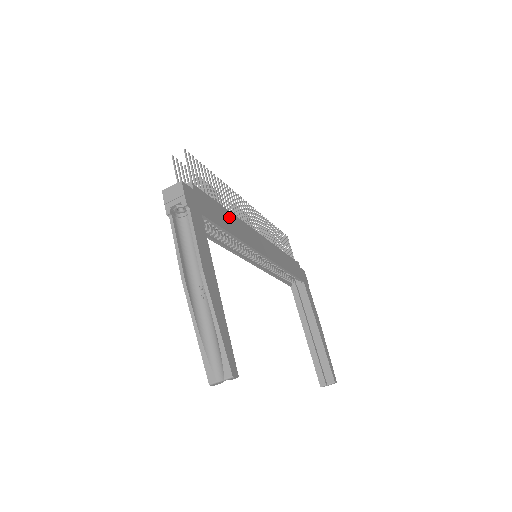
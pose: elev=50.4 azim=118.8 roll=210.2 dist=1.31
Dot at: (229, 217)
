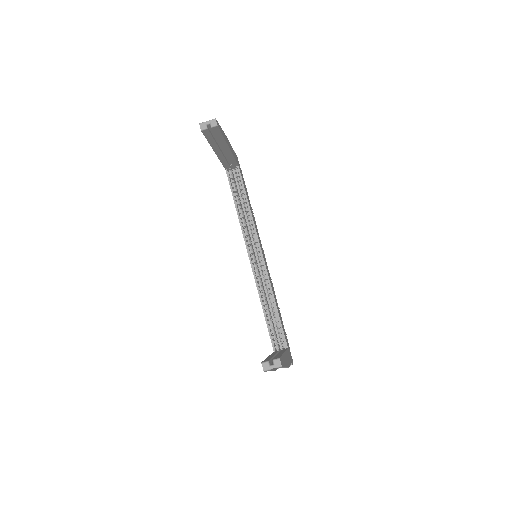
Dot at: (251, 208)
